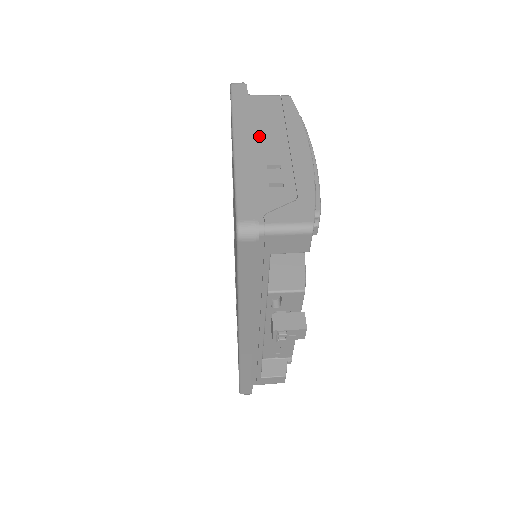
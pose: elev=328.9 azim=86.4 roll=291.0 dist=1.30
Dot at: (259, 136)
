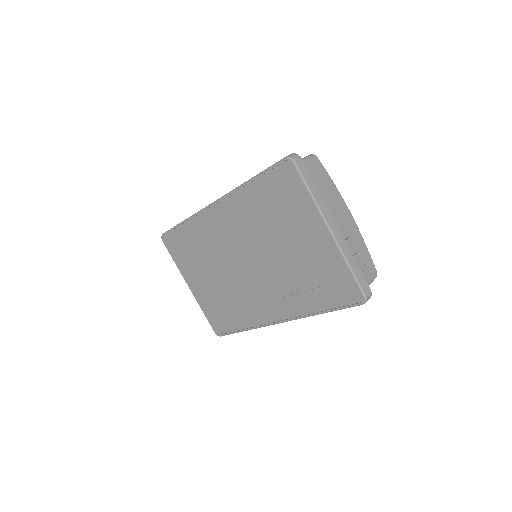
Dot at: occluded
